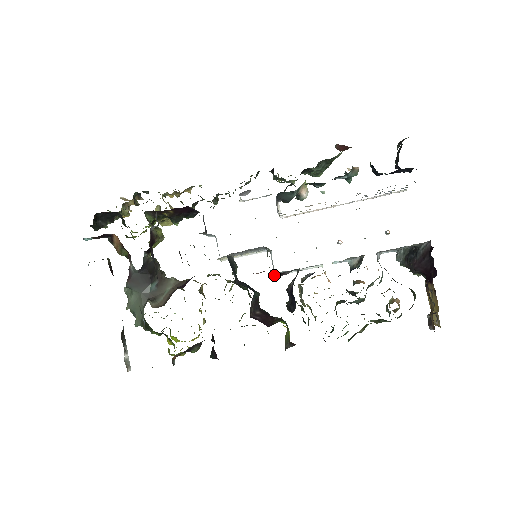
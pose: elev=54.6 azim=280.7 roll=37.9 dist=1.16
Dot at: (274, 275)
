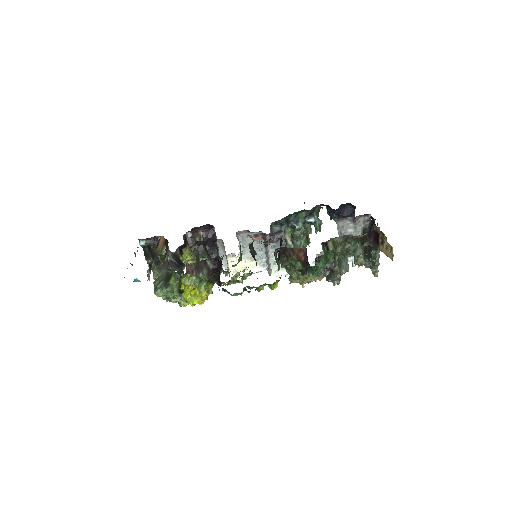
Dot at: (268, 242)
